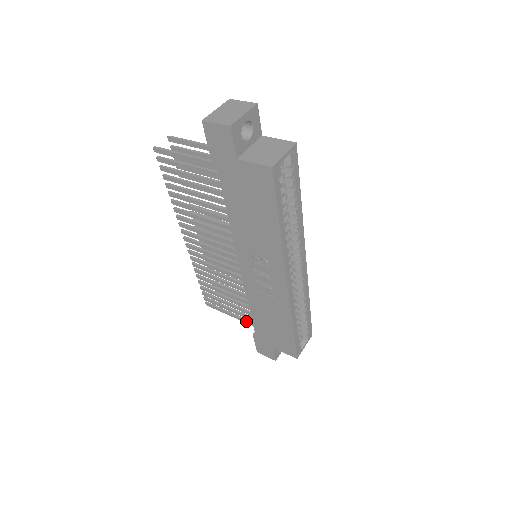
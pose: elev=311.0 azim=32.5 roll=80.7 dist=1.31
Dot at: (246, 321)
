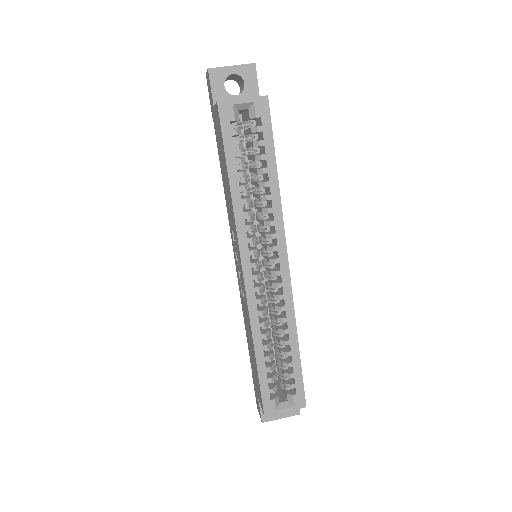
Dot at: occluded
